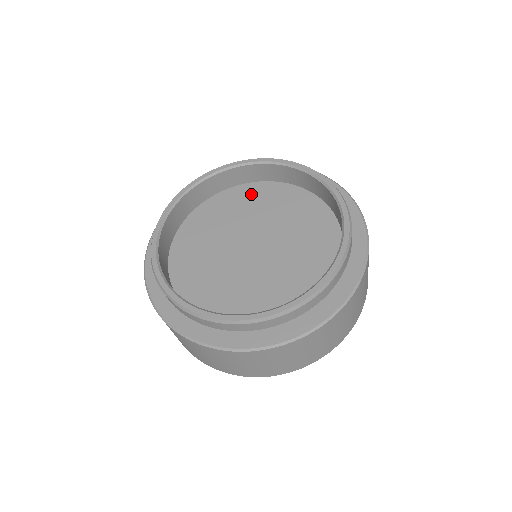
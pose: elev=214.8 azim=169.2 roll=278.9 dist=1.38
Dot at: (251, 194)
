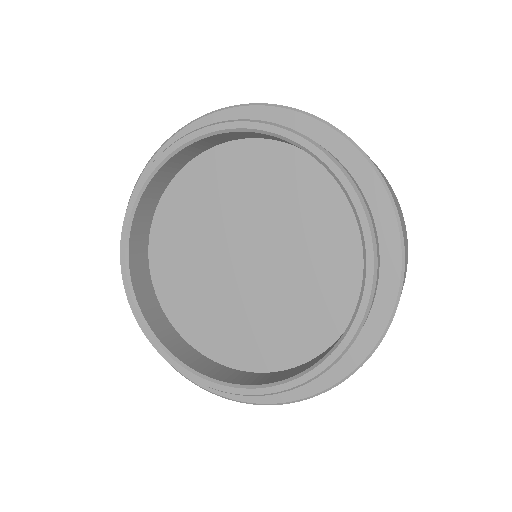
Dot at: (248, 163)
